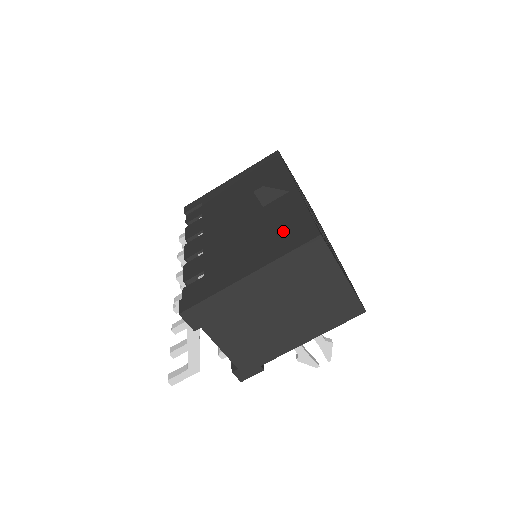
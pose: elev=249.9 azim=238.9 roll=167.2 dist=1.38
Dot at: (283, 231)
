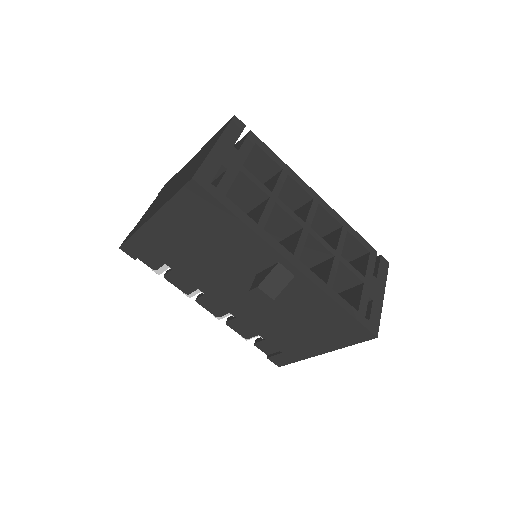
Dot at: (329, 325)
